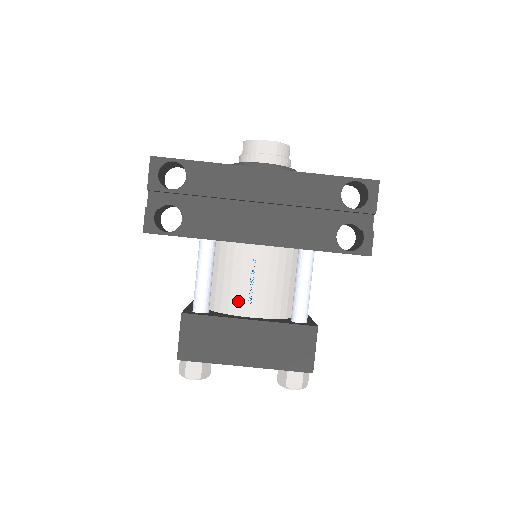
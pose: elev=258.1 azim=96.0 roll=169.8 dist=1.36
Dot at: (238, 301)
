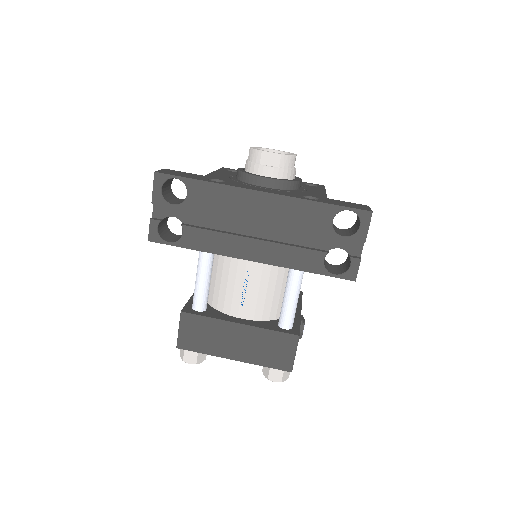
Dot at: (232, 304)
